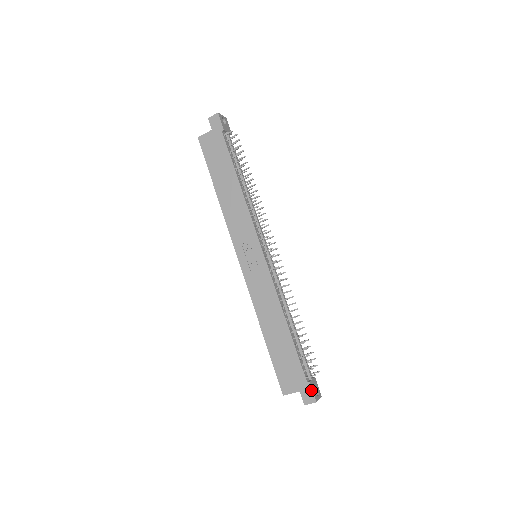
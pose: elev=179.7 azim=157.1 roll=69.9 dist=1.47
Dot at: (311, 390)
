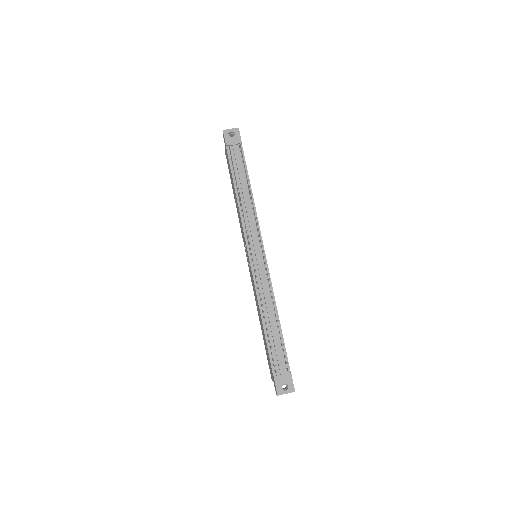
Dot at: (275, 384)
